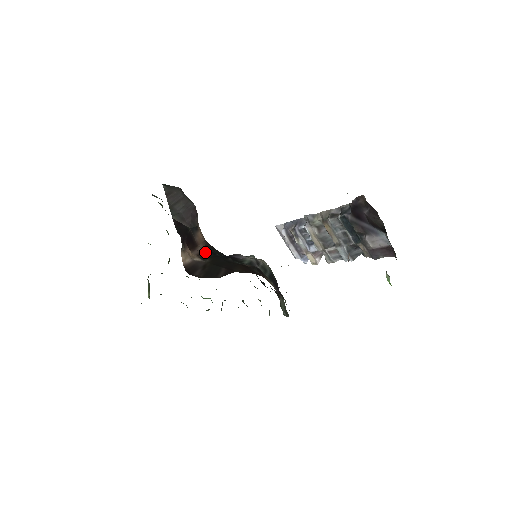
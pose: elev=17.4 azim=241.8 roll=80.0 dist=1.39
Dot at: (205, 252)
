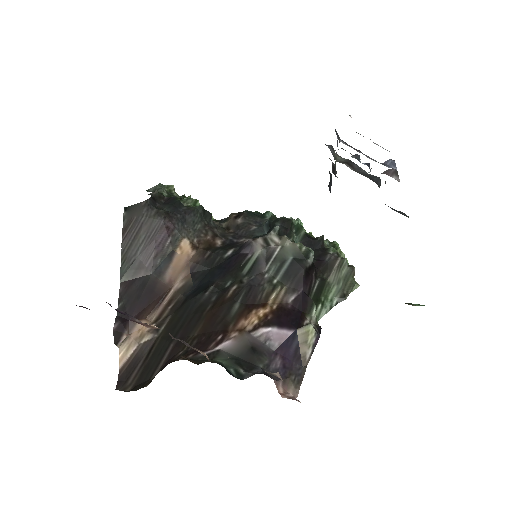
Dot at: (176, 297)
